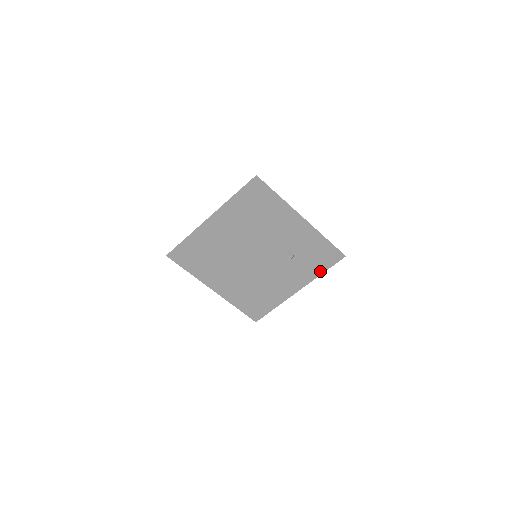
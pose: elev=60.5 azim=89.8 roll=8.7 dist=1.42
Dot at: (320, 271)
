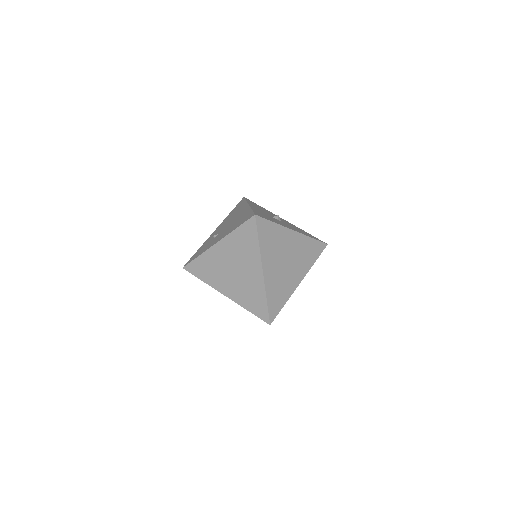
Dot at: (306, 235)
